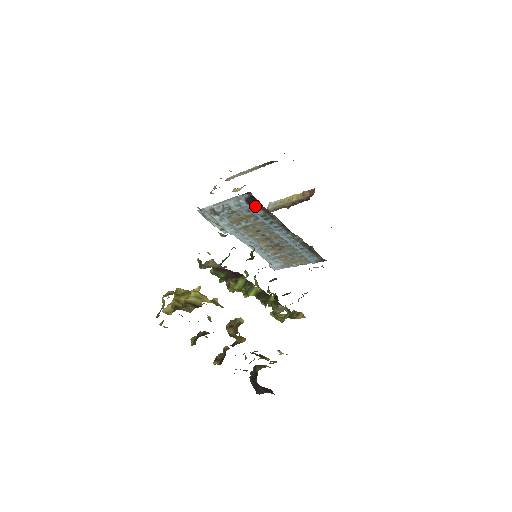
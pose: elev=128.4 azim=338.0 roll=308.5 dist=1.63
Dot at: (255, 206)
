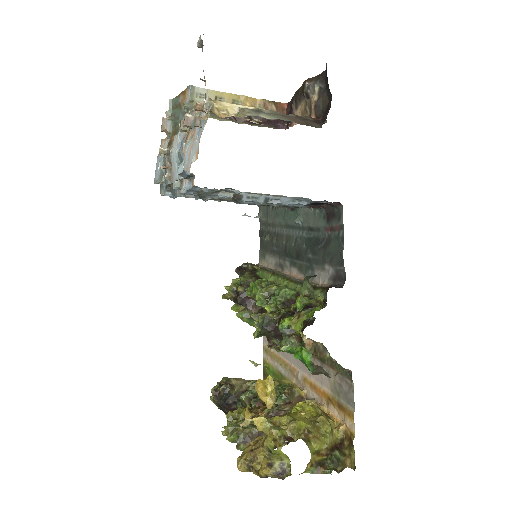
Dot at: (311, 205)
